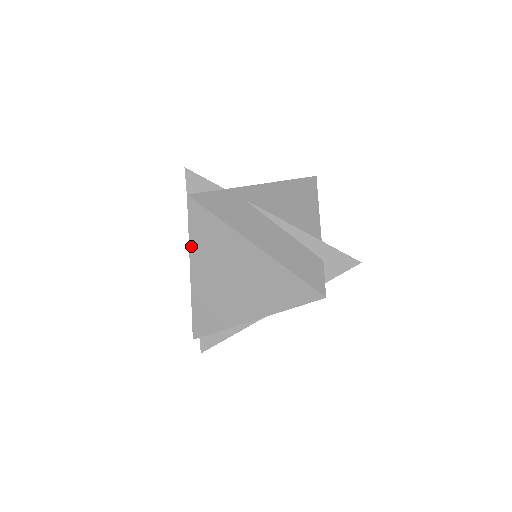
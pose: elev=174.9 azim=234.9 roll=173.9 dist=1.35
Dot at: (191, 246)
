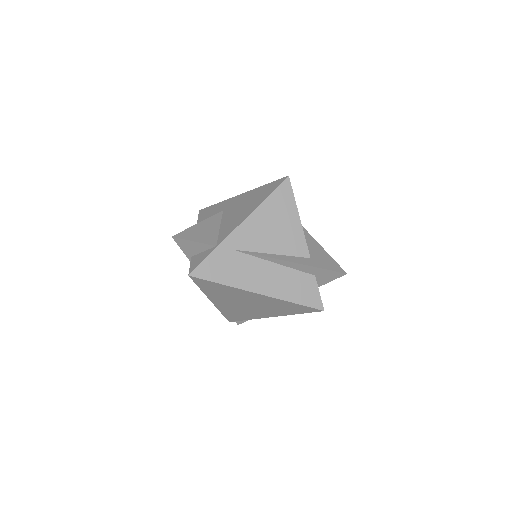
Dot at: (205, 293)
